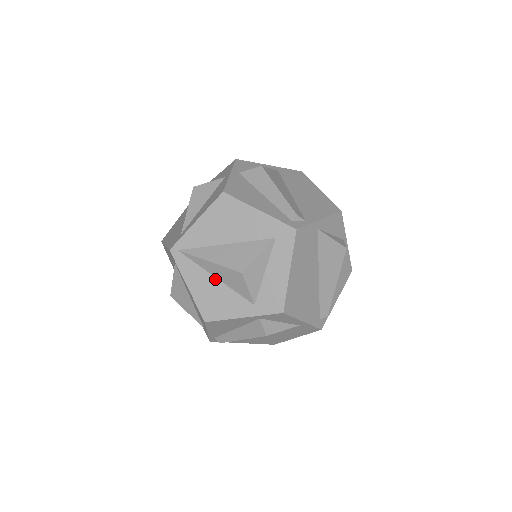
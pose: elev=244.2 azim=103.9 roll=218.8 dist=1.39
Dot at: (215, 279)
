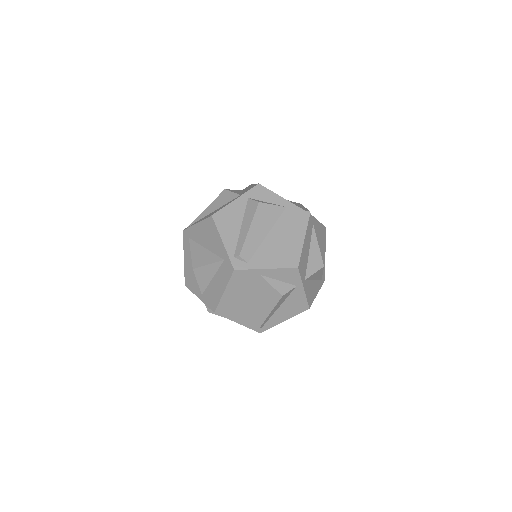
Dot at: occluded
